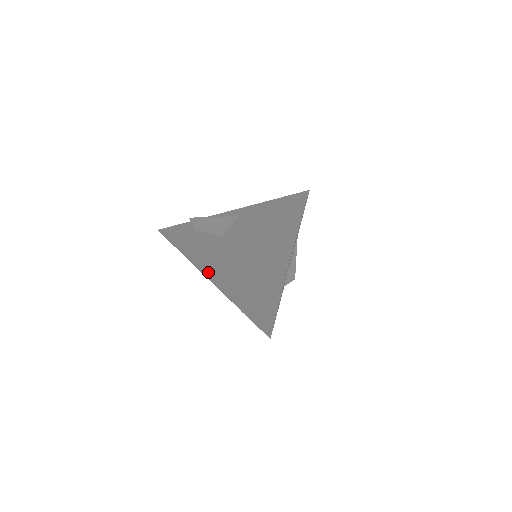
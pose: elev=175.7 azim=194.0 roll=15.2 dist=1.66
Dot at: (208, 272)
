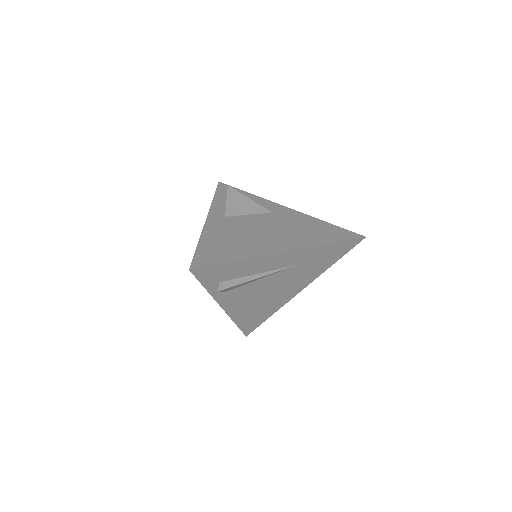
Dot at: occluded
